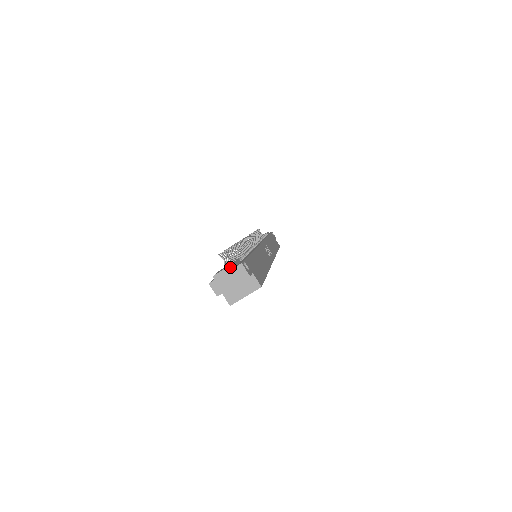
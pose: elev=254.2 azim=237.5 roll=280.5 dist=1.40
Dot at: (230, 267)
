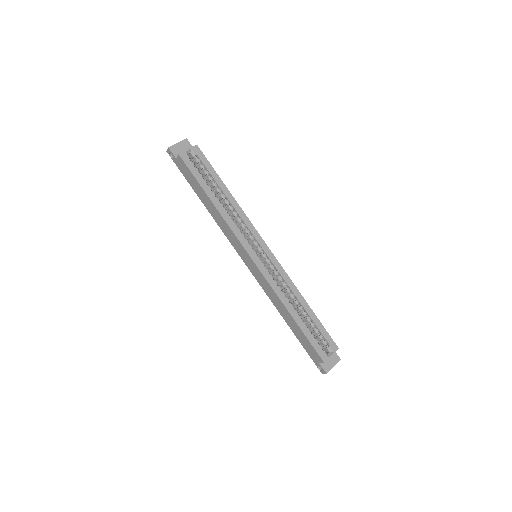
Dot at: occluded
